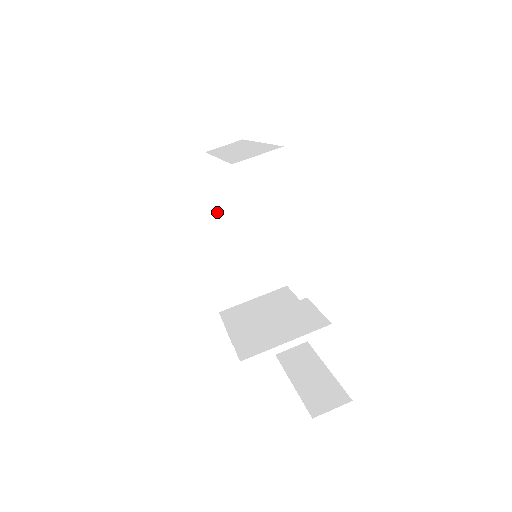
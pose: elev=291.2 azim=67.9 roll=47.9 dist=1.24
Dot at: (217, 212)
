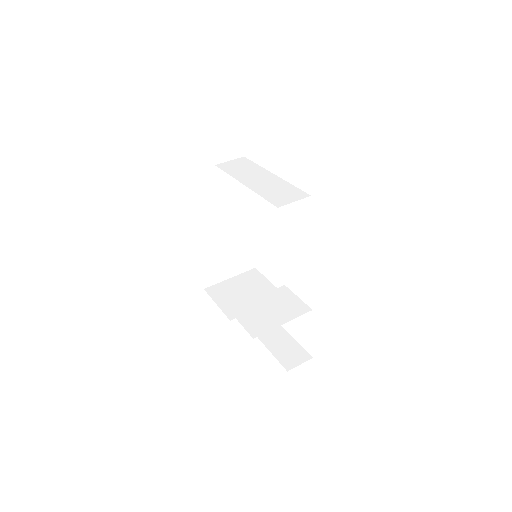
Dot at: (215, 212)
